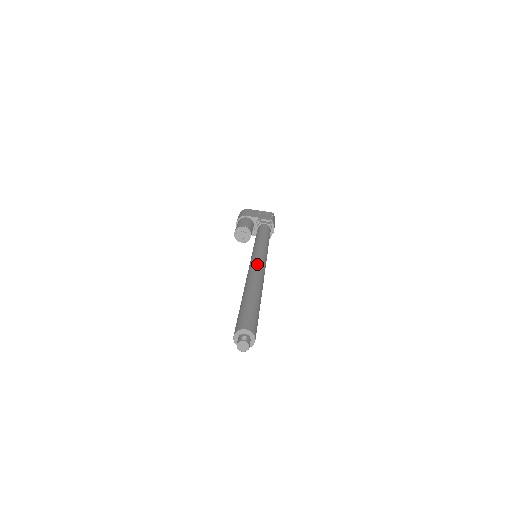
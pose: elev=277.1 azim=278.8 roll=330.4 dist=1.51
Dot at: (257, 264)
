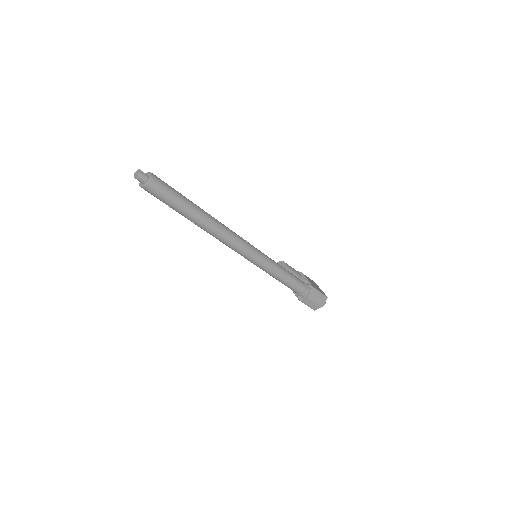
Dot at: occluded
